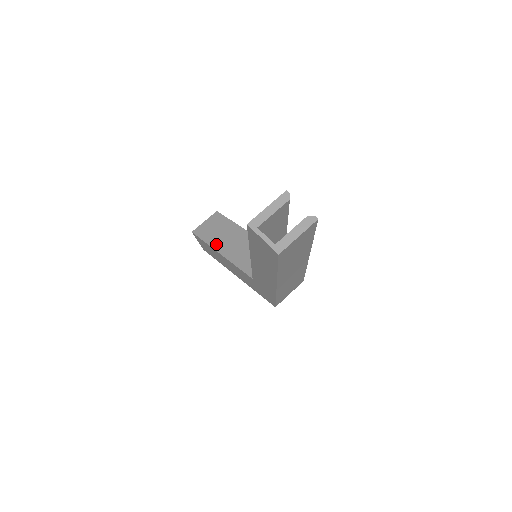
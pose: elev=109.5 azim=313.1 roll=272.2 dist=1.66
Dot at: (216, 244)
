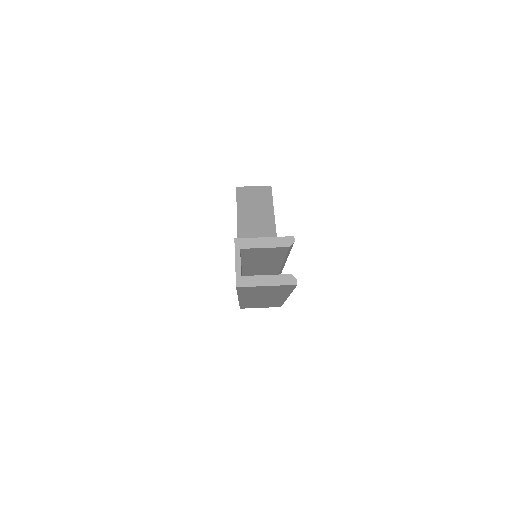
Dot at: (242, 215)
